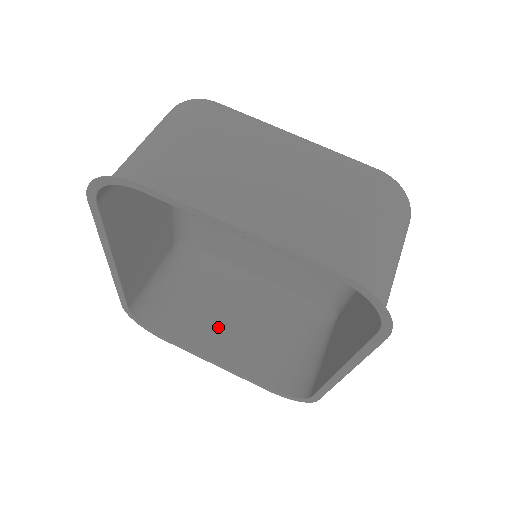
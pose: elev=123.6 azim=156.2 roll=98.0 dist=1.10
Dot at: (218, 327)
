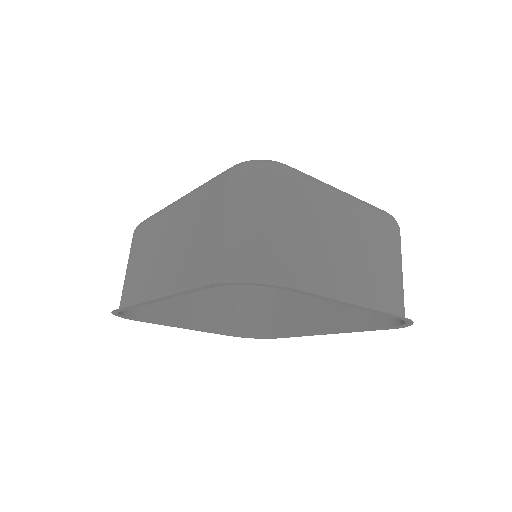
Dot at: (182, 296)
